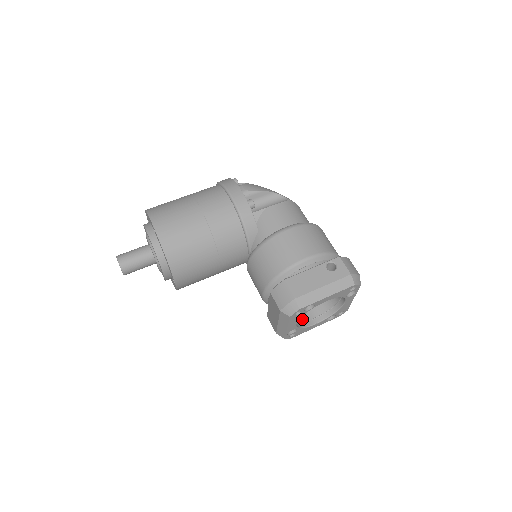
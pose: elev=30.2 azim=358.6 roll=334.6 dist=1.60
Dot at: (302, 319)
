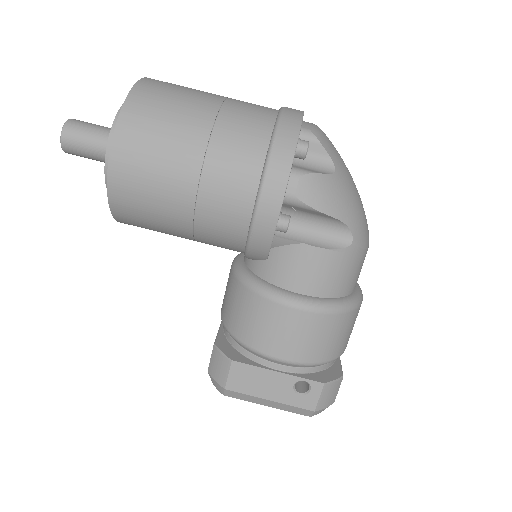
Dot at: occluded
